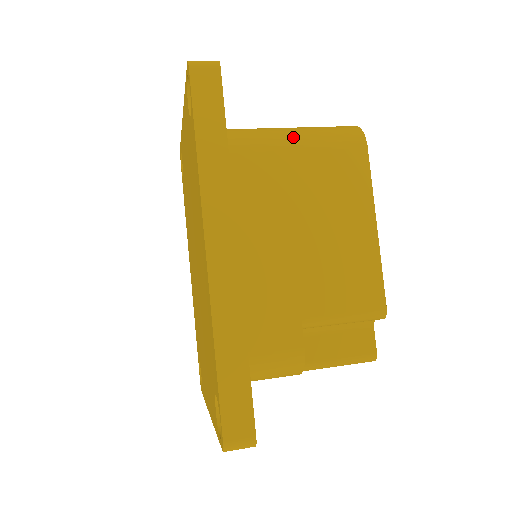
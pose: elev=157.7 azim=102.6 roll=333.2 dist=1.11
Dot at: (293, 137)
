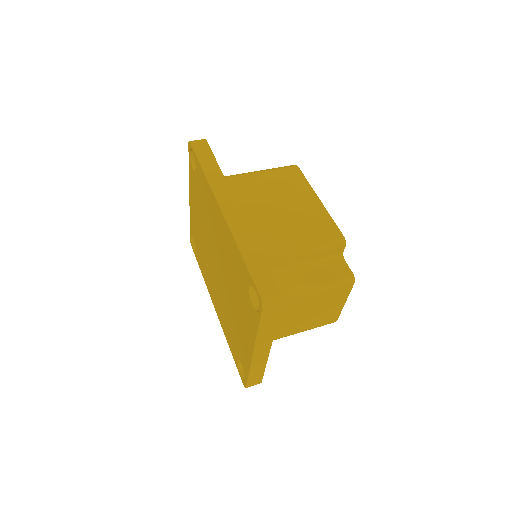
Dot at: (255, 172)
